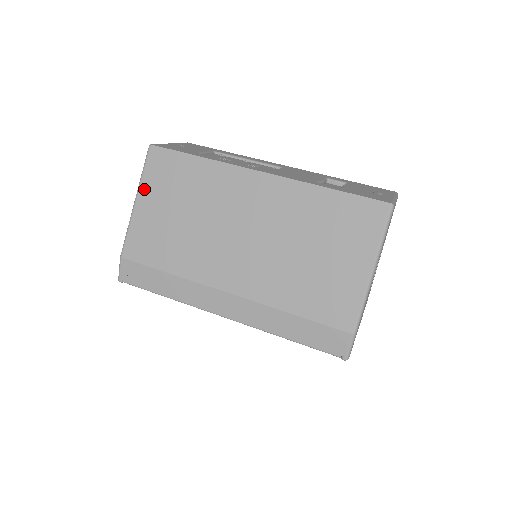
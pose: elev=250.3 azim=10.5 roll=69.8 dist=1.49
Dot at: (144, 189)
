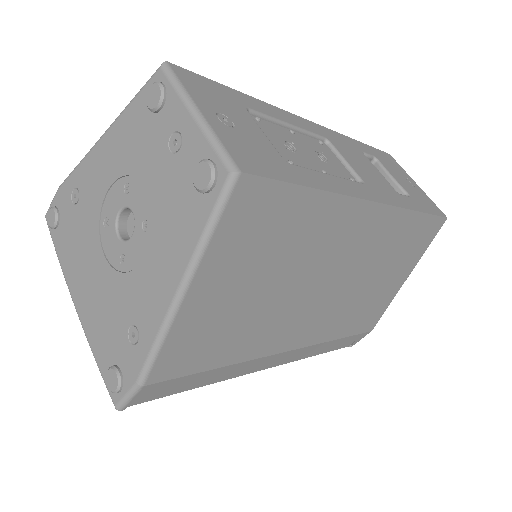
Dot at: (209, 264)
